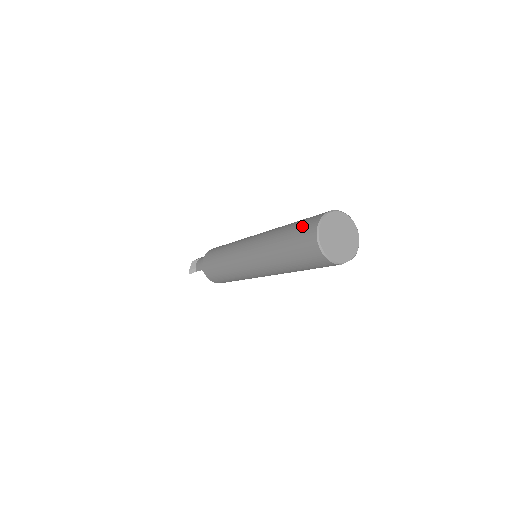
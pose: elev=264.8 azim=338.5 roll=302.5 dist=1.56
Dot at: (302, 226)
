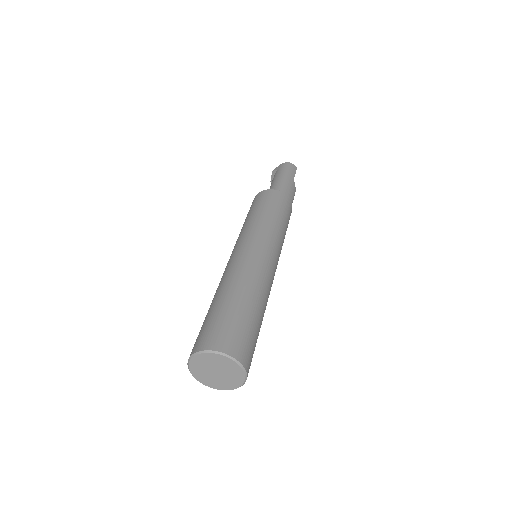
Dot at: (197, 337)
